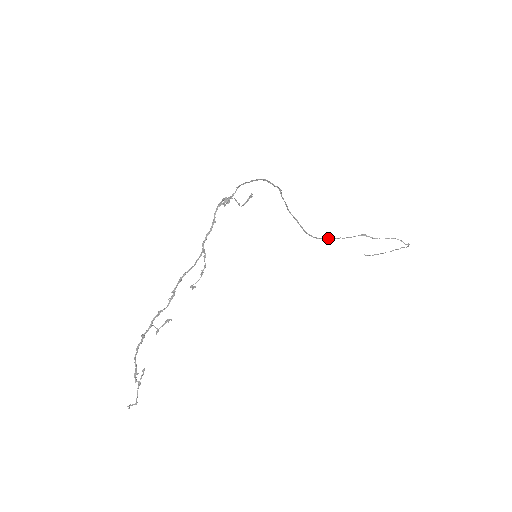
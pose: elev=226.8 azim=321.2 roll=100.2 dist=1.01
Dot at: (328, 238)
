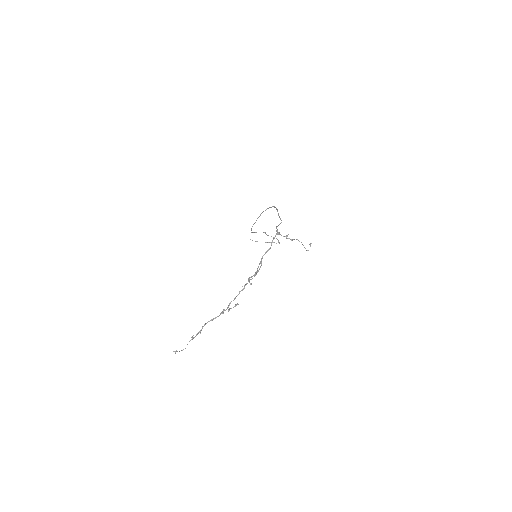
Dot at: (253, 232)
